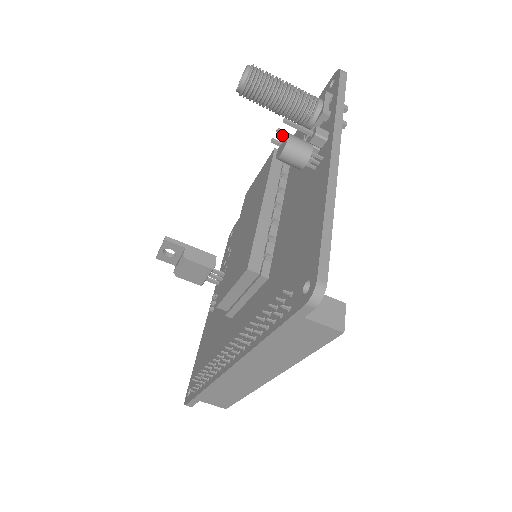
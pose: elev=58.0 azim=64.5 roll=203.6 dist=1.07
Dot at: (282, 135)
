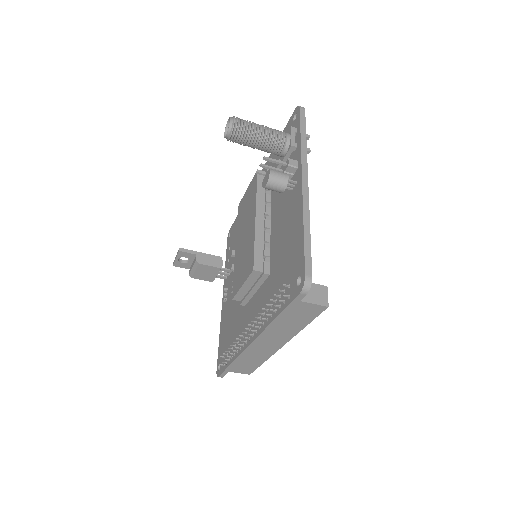
Dot at: occluded
